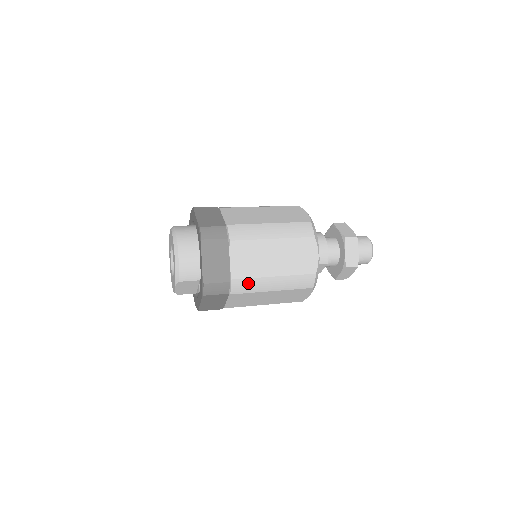
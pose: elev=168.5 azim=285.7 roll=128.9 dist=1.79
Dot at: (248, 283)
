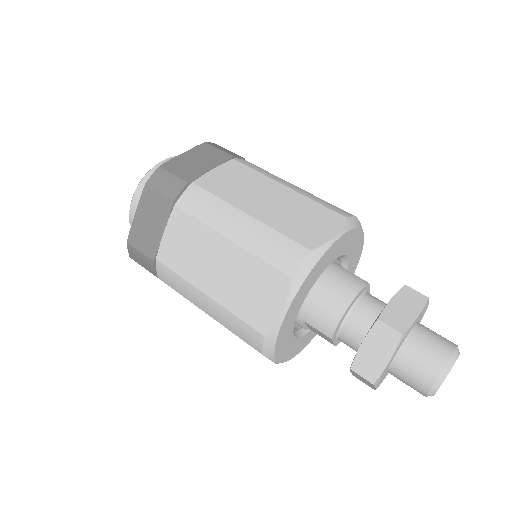
Dot at: (175, 278)
